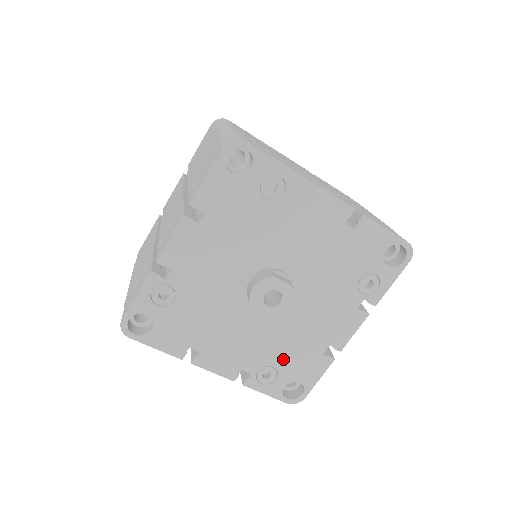
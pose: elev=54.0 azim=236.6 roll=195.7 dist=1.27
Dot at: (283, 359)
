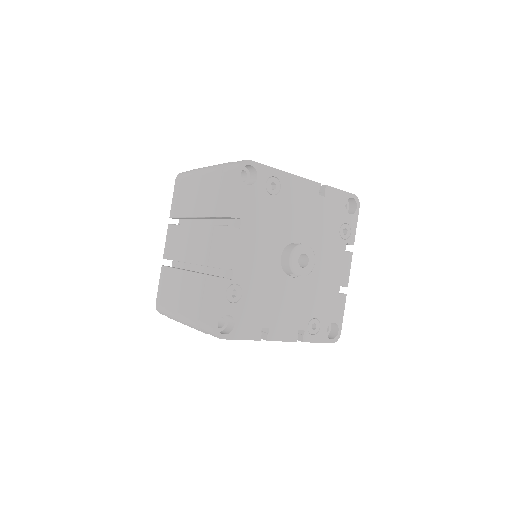
Dot at: (319, 309)
